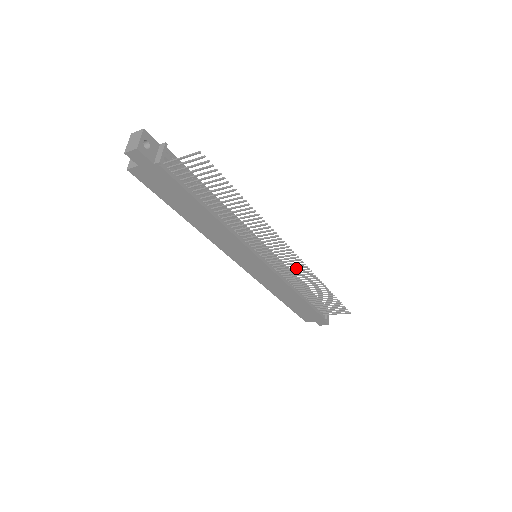
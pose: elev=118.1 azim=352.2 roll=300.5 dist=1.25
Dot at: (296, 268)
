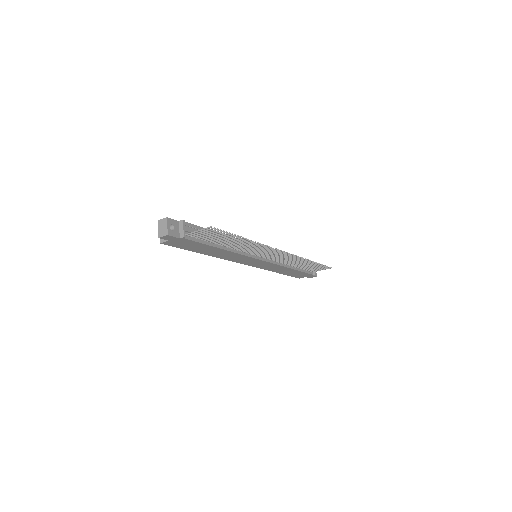
Dot at: (287, 257)
